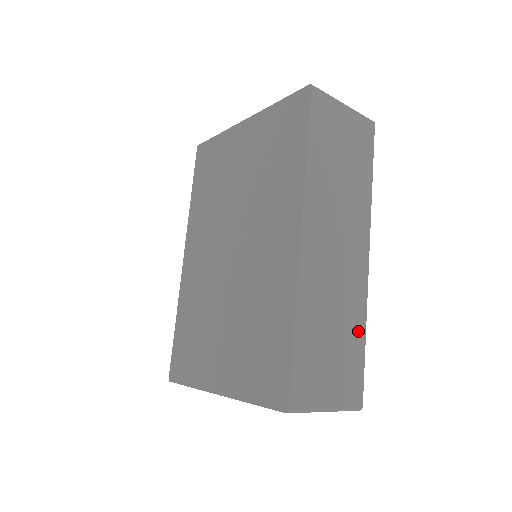
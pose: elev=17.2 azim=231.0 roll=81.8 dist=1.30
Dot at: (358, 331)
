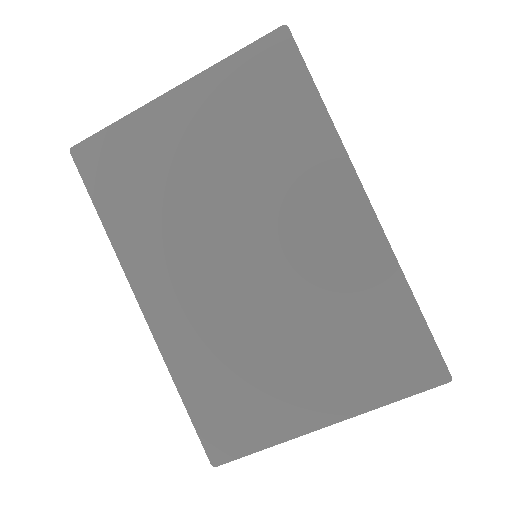
Dot at: occluded
